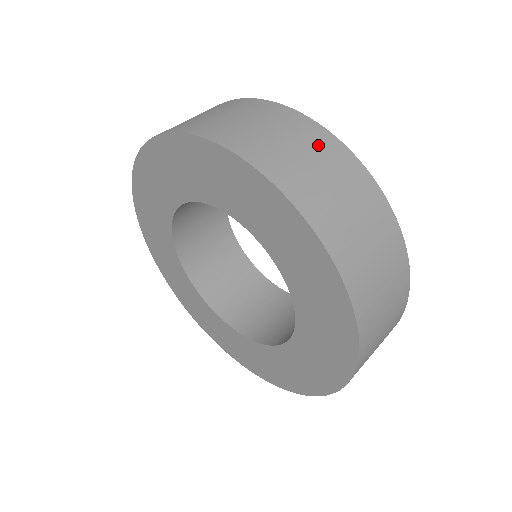
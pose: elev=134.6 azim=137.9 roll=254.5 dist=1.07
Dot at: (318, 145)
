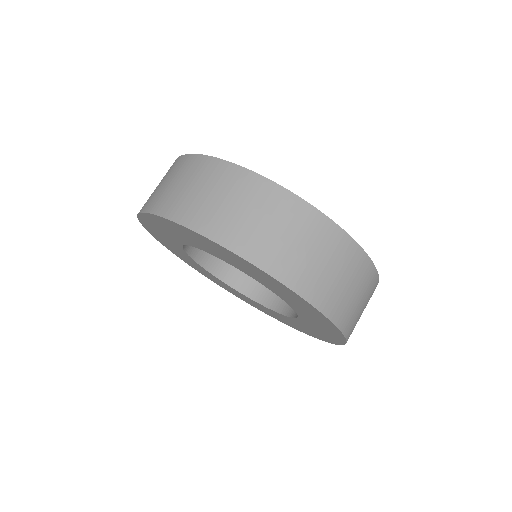
Dot at: (291, 216)
